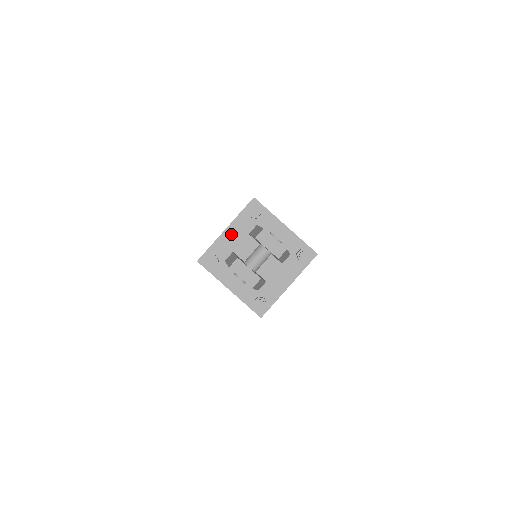
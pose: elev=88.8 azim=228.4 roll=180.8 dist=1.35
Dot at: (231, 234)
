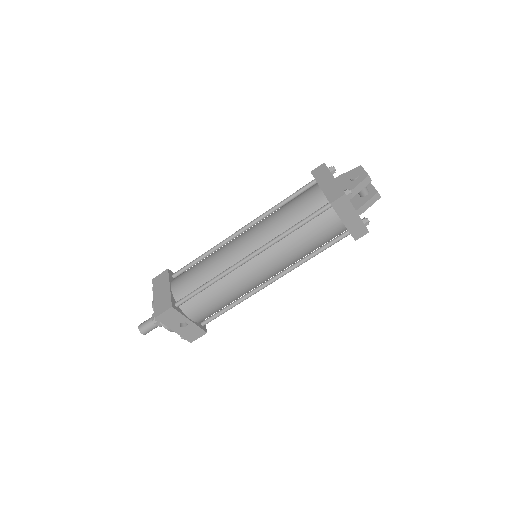
Dot at: occluded
